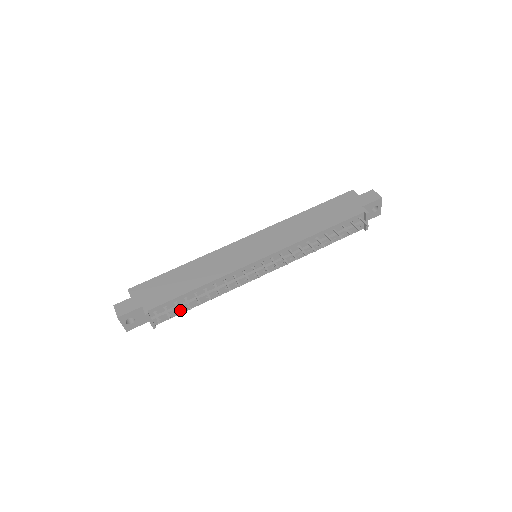
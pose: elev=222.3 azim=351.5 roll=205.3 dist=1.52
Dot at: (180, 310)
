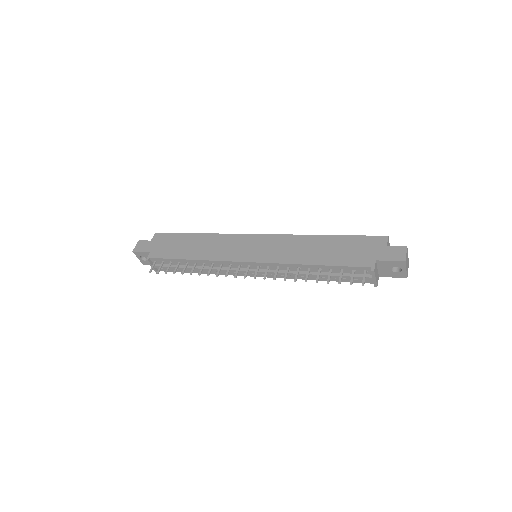
Dot at: (178, 269)
